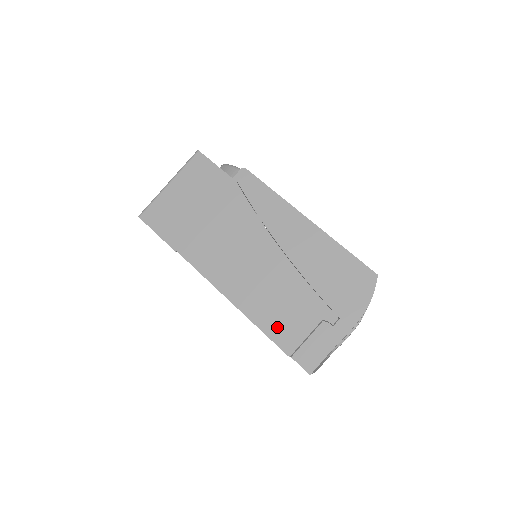
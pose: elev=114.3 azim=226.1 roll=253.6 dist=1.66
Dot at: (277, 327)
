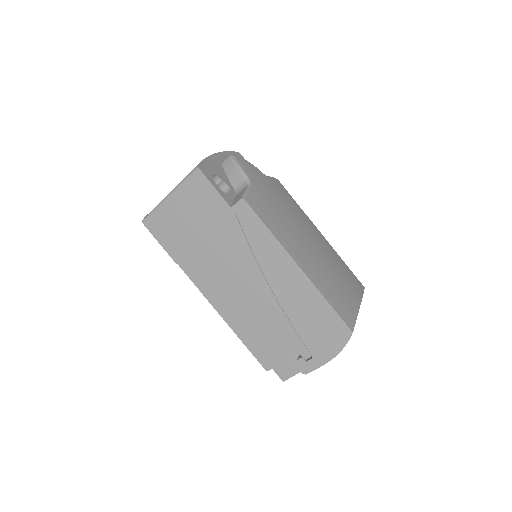
Dot at: (259, 348)
